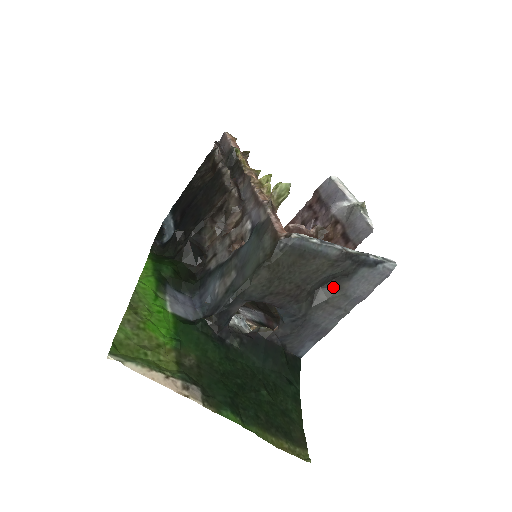
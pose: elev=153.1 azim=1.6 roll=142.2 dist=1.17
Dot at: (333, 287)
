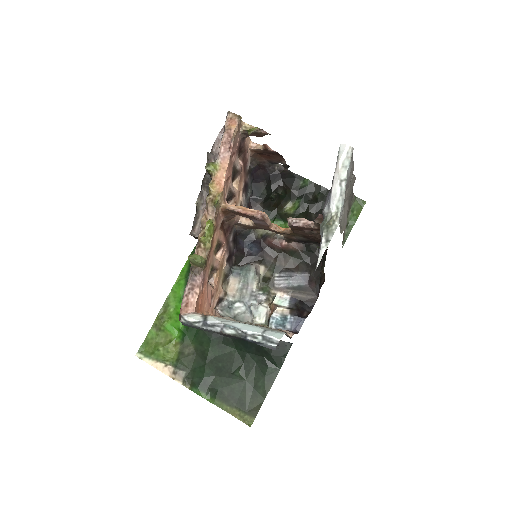
Dot at: occluded
